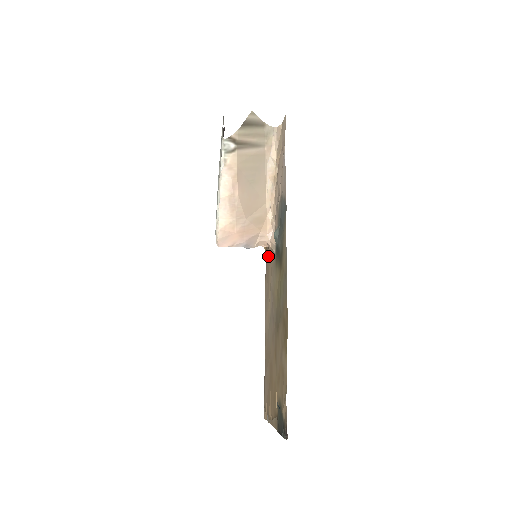
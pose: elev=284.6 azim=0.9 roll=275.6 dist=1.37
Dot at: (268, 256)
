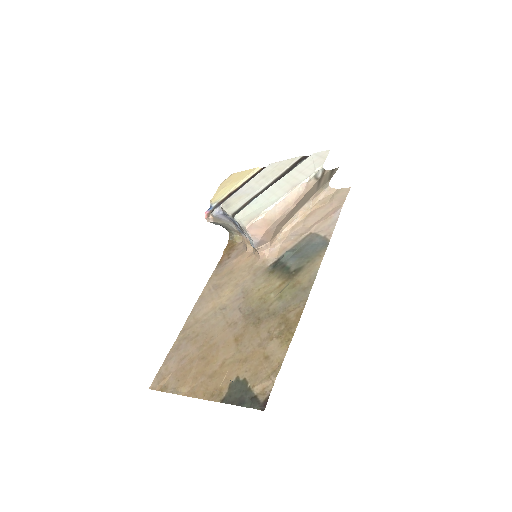
Dot at: (236, 260)
